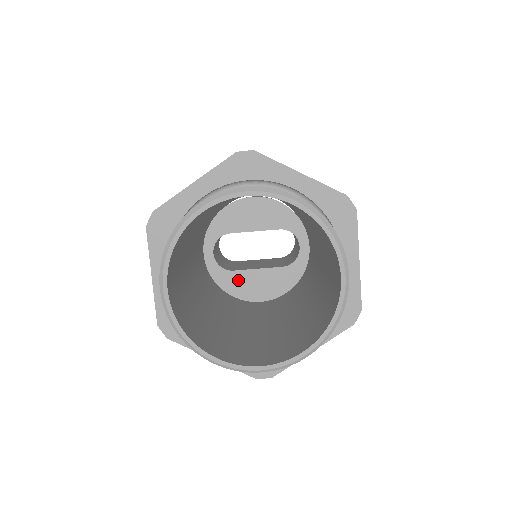
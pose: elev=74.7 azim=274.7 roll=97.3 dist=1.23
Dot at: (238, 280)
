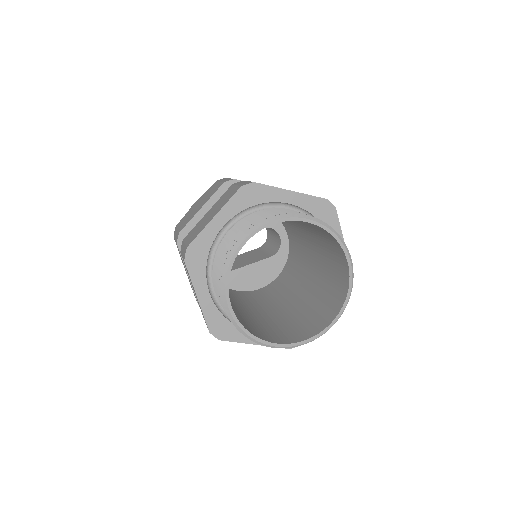
Dot at: (238, 277)
